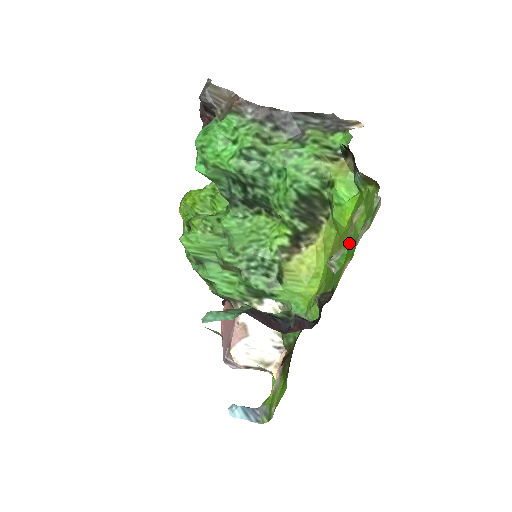
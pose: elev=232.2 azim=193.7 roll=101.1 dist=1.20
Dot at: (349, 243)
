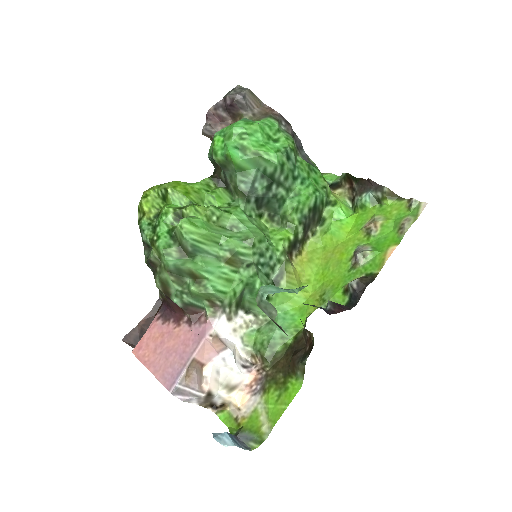
Dot at: (371, 242)
